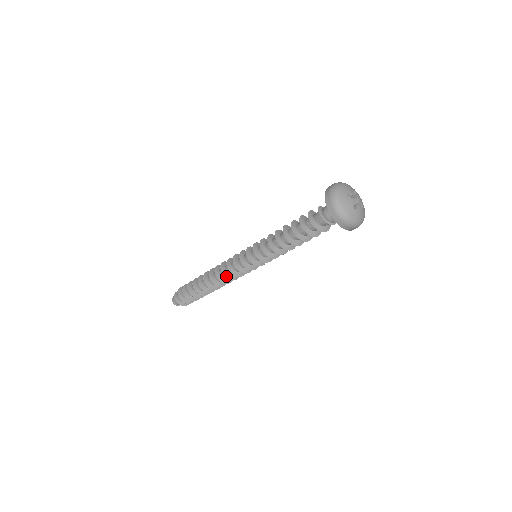
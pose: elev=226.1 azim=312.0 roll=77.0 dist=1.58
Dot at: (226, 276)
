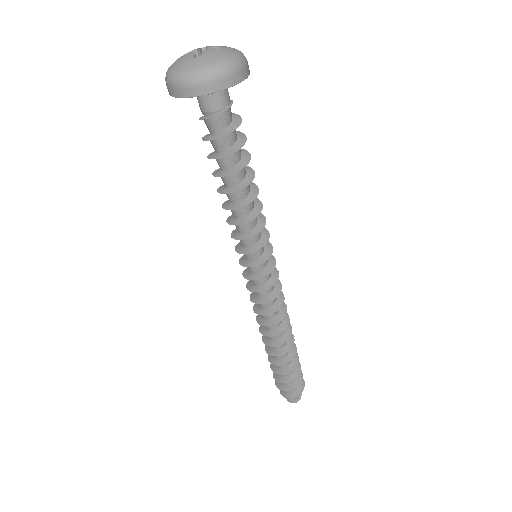
Dot at: (262, 313)
